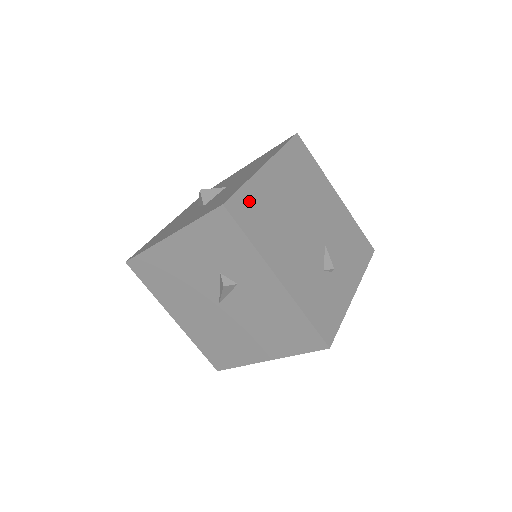
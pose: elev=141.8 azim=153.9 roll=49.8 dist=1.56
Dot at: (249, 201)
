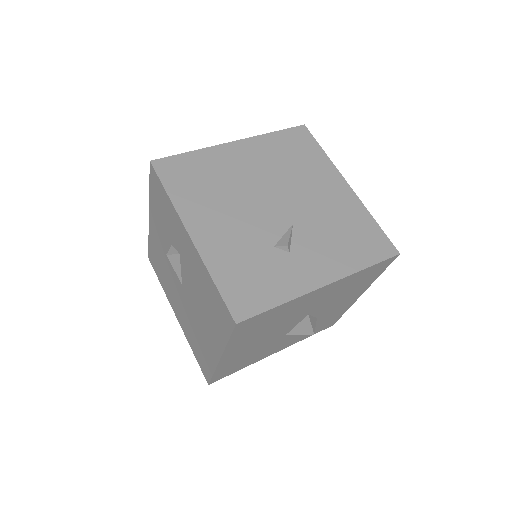
Dot at: (188, 165)
